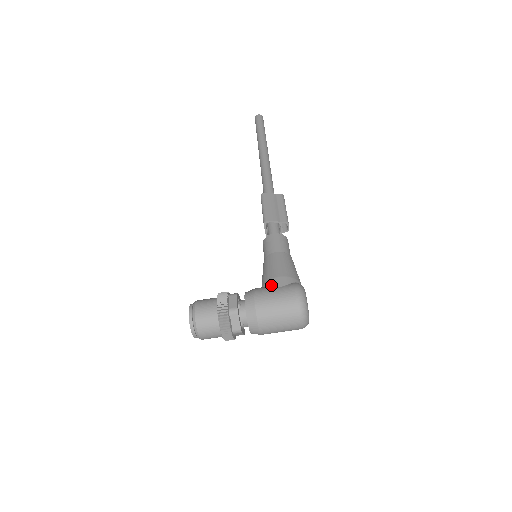
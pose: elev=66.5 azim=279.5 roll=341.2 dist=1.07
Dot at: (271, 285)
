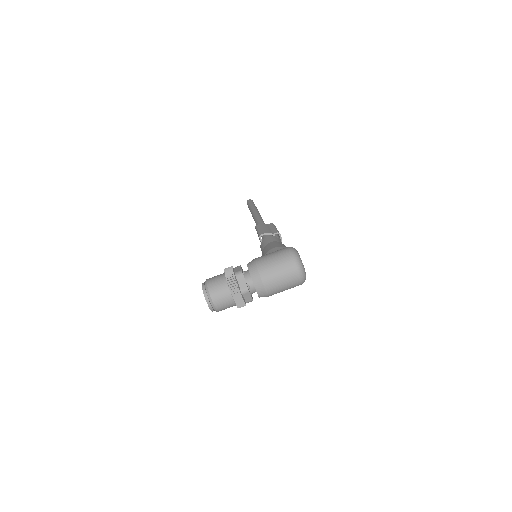
Dot at: occluded
